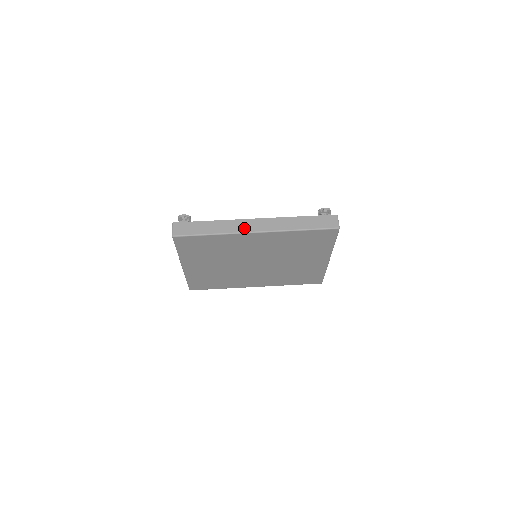
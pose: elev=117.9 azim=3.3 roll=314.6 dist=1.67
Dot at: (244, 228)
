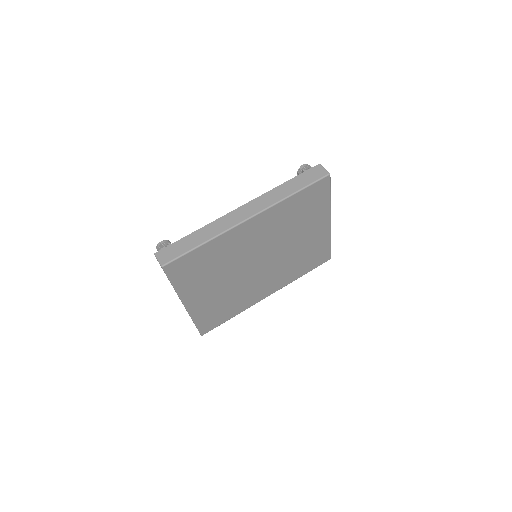
Dot at: (234, 221)
